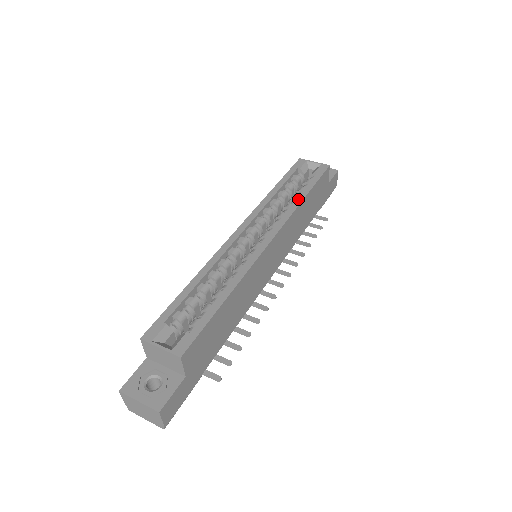
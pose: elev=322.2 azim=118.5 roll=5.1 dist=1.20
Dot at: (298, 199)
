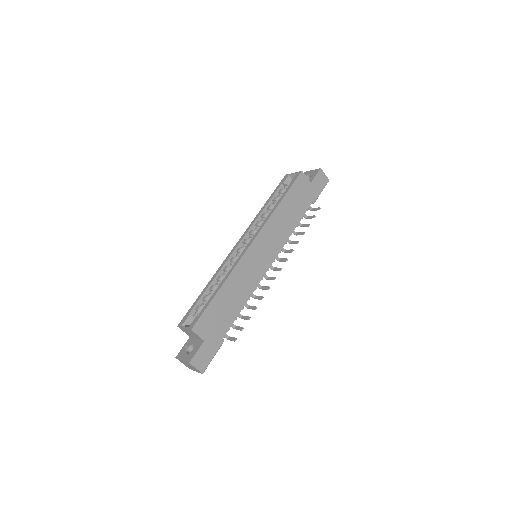
Dot at: (274, 207)
